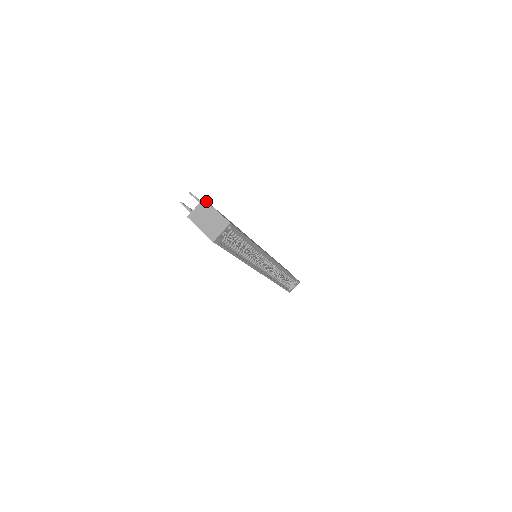
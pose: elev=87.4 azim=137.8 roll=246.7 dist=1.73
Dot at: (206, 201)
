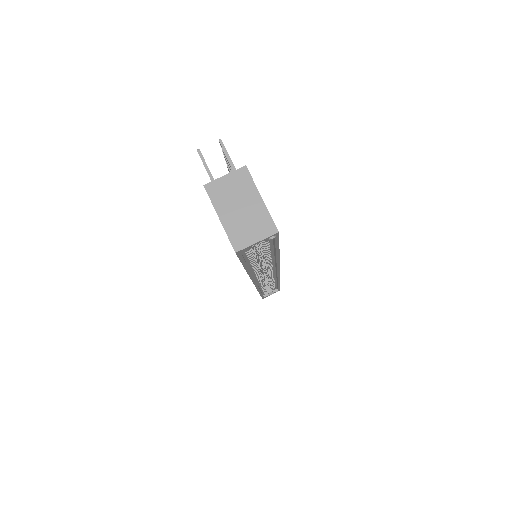
Dot at: (249, 172)
